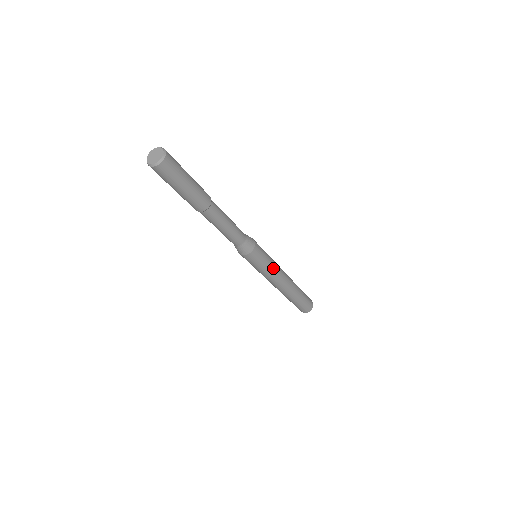
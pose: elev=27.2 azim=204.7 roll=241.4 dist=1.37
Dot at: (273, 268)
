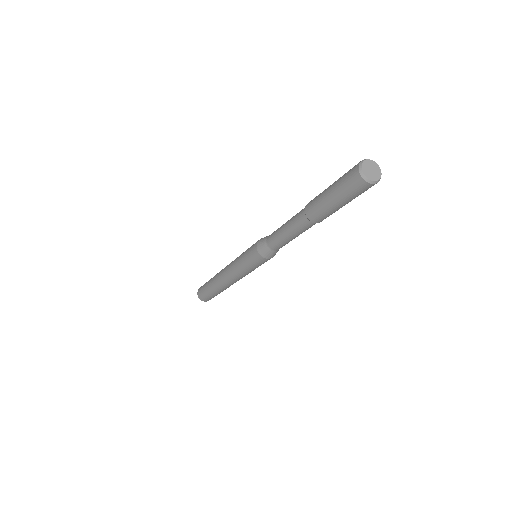
Dot at: (250, 272)
